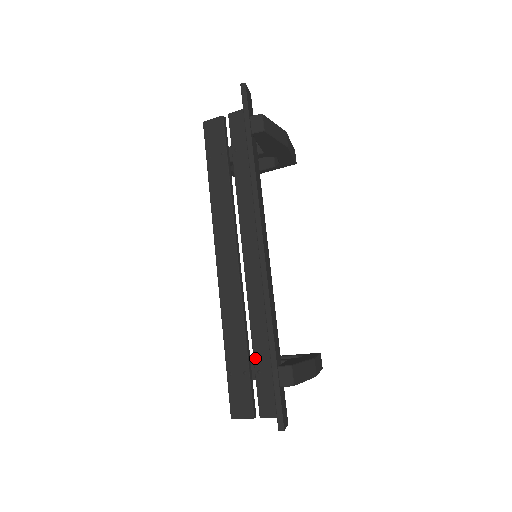
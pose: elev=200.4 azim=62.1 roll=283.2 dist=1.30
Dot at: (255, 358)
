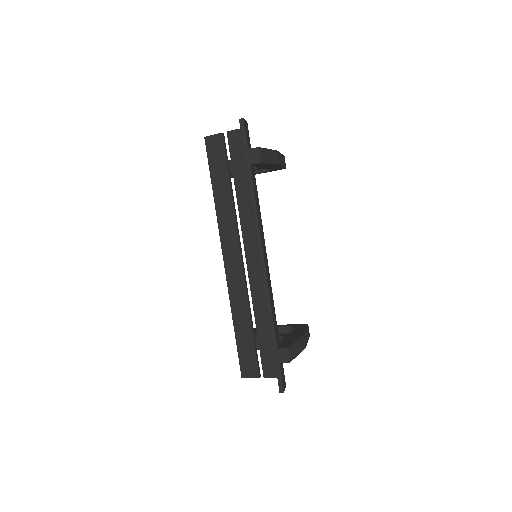
Dot at: (258, 335)
